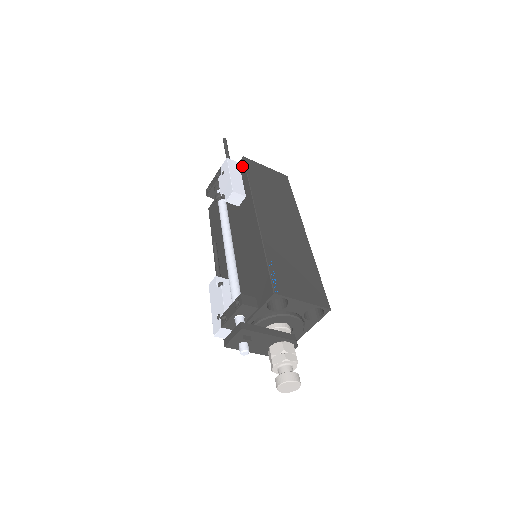
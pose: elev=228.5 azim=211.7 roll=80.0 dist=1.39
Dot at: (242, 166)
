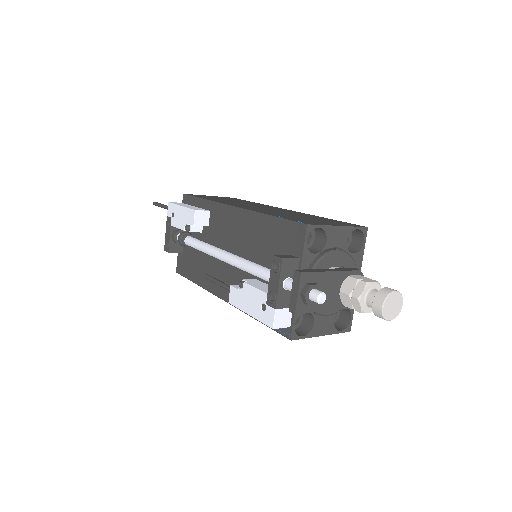
Dot at: (188, 200)
